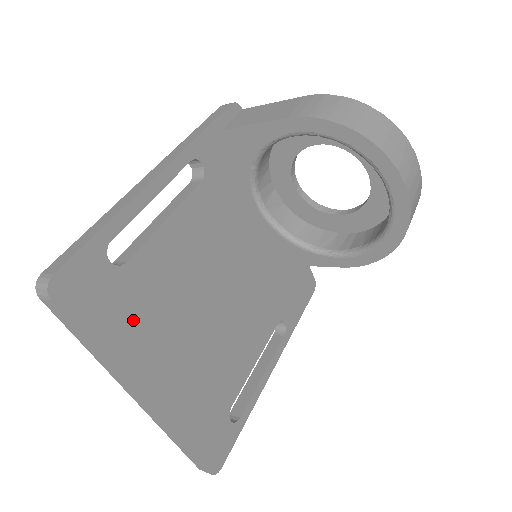
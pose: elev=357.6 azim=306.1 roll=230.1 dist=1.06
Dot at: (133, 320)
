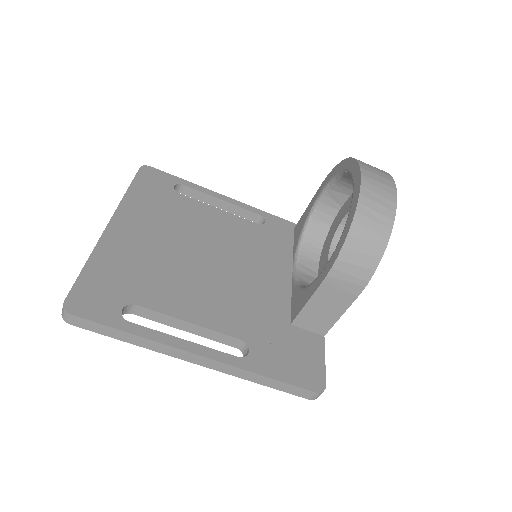
Dot at: (154, 203)
